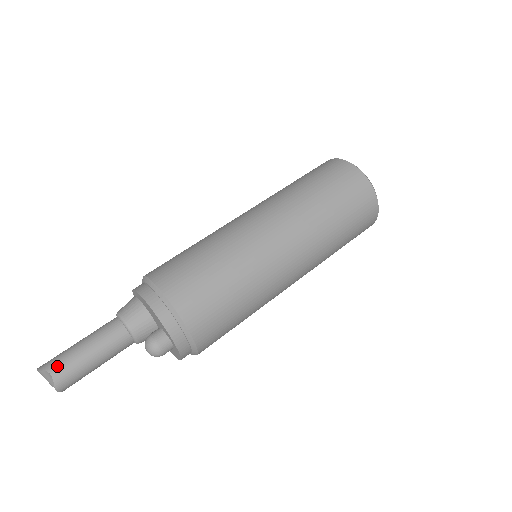
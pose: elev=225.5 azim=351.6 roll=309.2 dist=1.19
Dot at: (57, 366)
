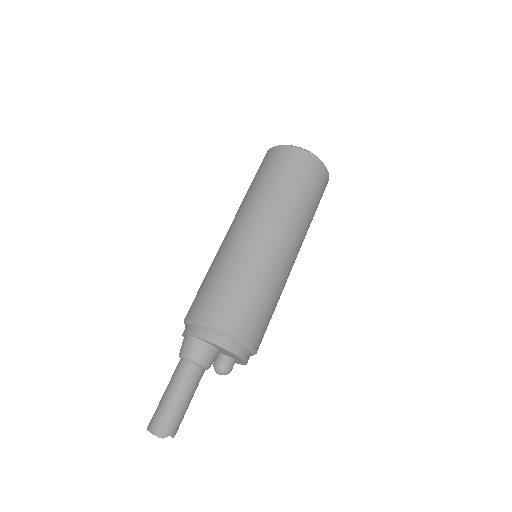
Dot at: (176, 427)
